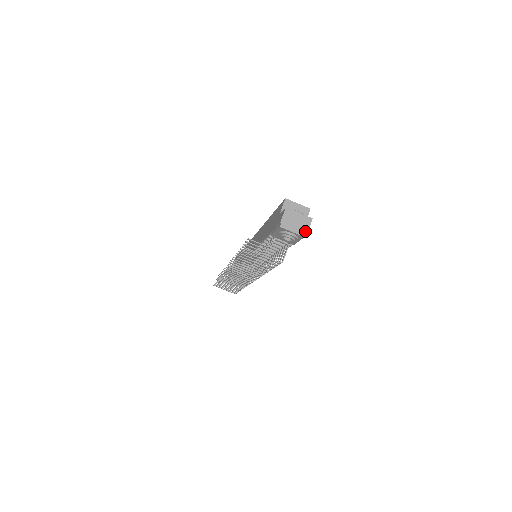
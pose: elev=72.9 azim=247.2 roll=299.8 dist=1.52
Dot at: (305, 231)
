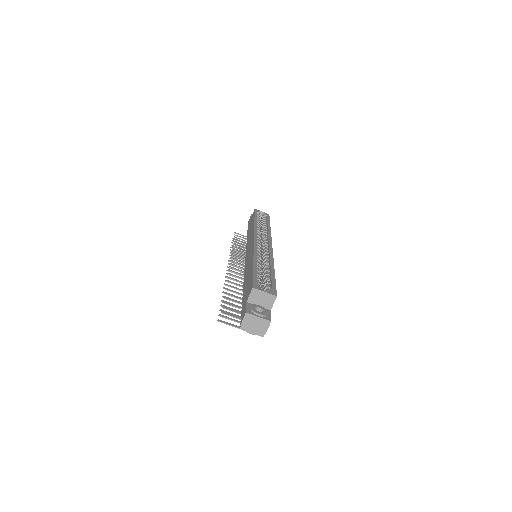
Dot at: (263, 332)
